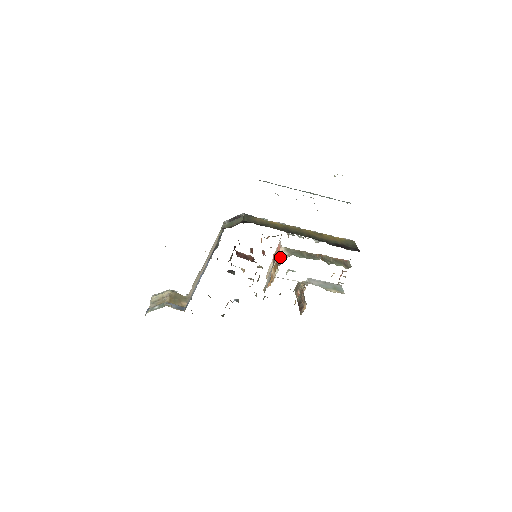
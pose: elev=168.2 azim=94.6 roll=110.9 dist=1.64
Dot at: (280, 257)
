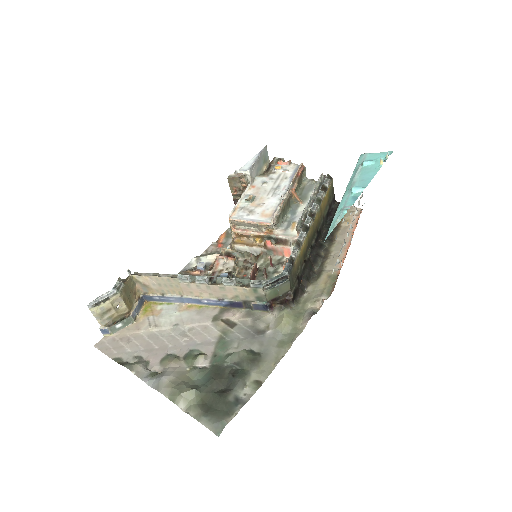
Dot at: (274, 239)
